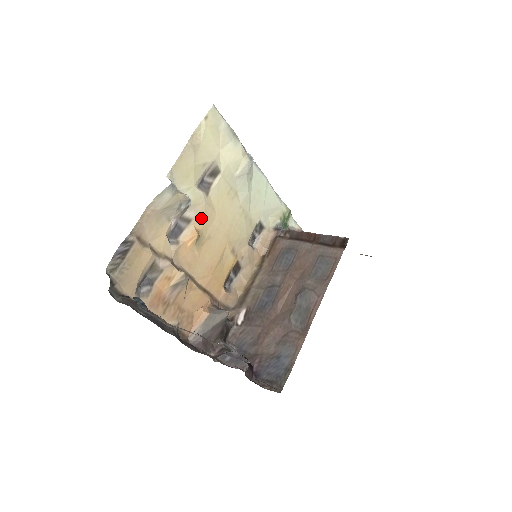
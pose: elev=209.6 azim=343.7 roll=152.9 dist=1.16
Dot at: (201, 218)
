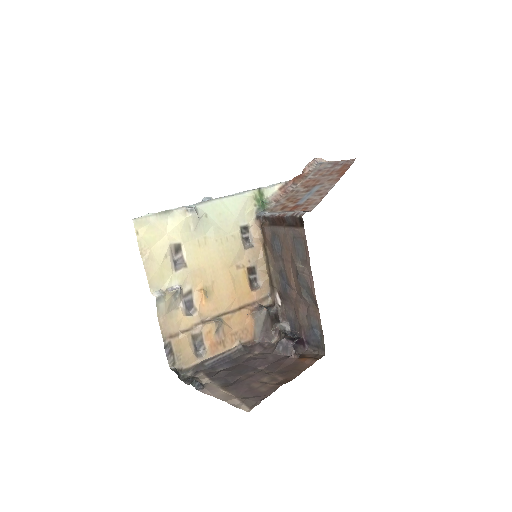
Dot at: (196, 281)
